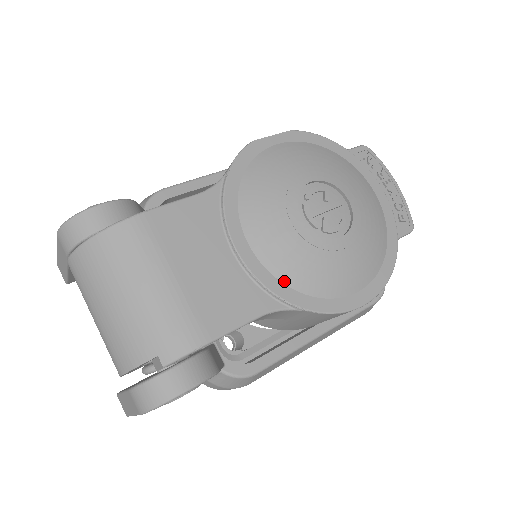
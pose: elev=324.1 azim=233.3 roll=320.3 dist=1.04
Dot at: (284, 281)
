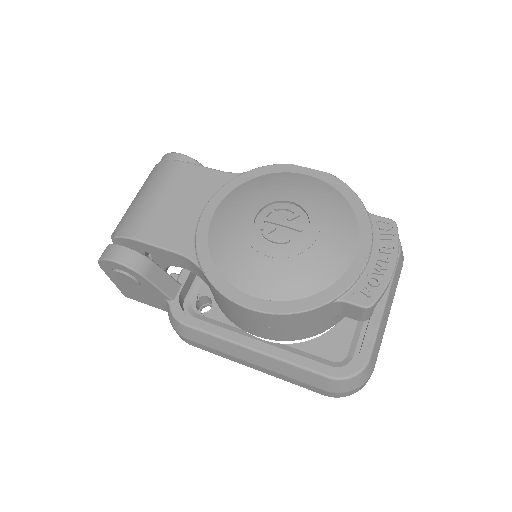
Dot at: (210, 246)
